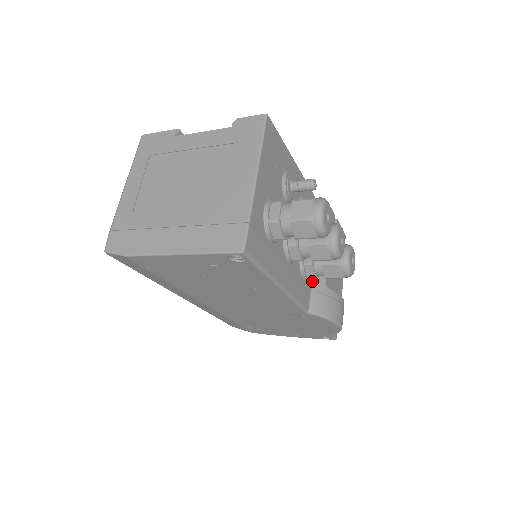
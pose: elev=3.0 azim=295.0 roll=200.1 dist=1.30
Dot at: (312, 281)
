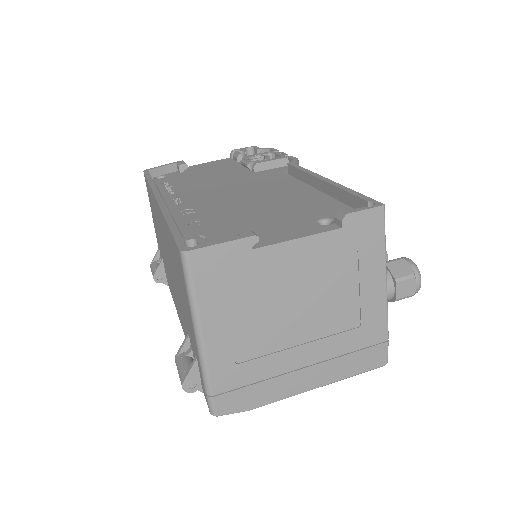
Dot at: occluded
